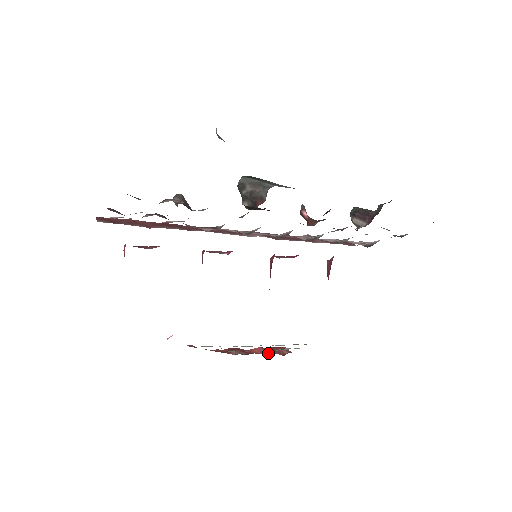
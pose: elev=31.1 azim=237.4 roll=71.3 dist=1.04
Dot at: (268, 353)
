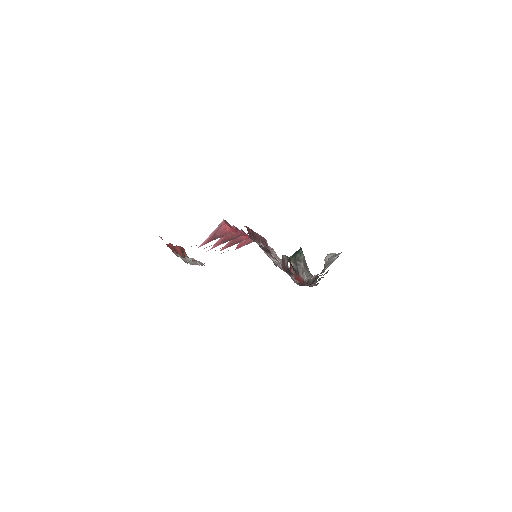
Dot at: (182, 255)
